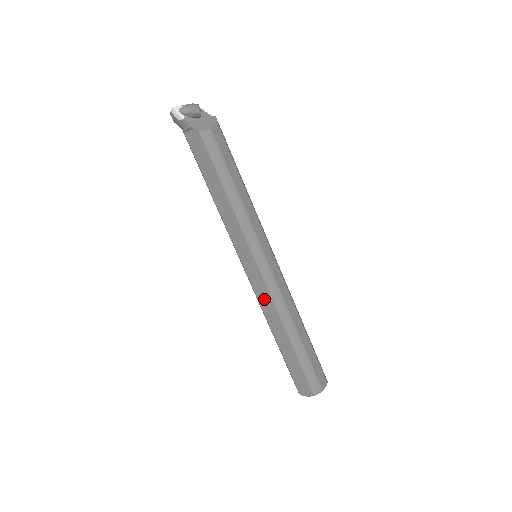
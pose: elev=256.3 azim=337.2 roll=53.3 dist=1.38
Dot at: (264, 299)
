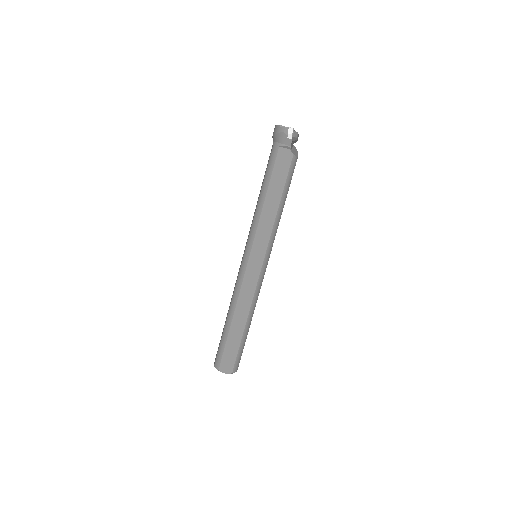
Dot at: (247, 290)
